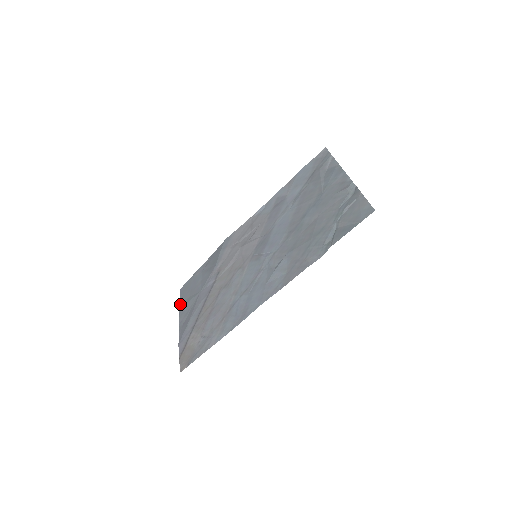
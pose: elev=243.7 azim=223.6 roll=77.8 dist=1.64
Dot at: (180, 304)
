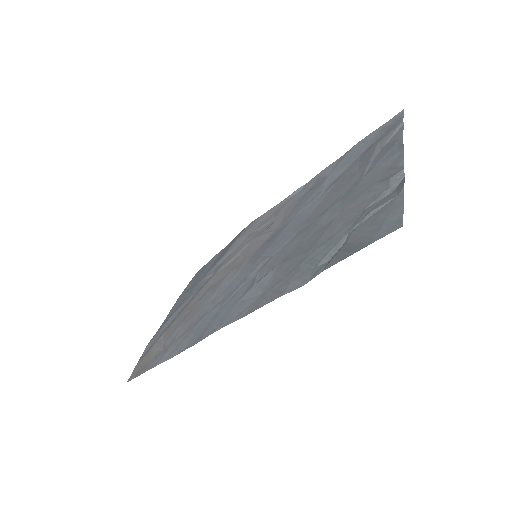
Dot at: (182, 292)
